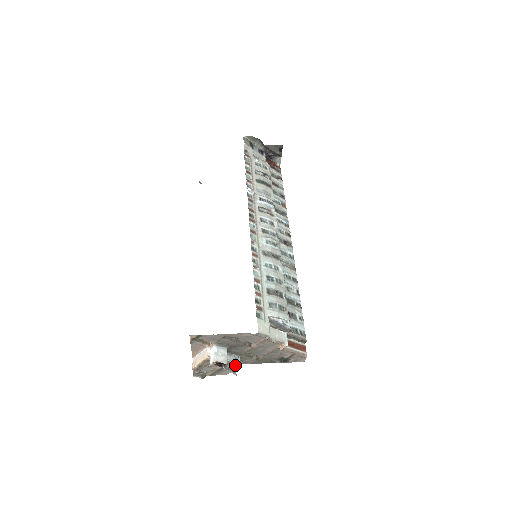
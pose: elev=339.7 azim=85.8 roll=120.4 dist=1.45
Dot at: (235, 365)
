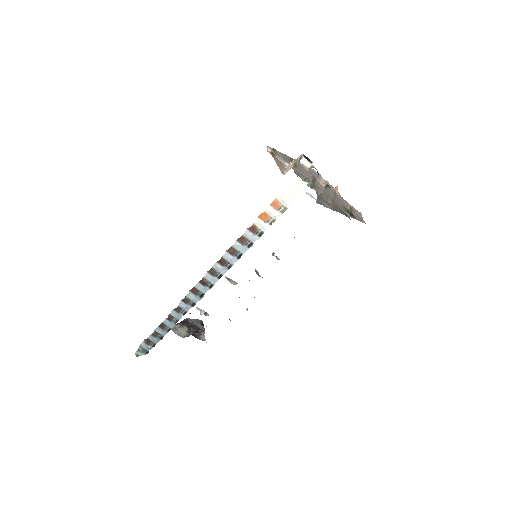
Dot at: (320, 182)
